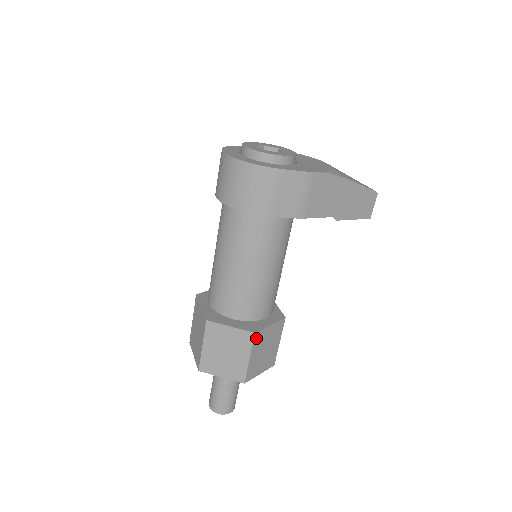
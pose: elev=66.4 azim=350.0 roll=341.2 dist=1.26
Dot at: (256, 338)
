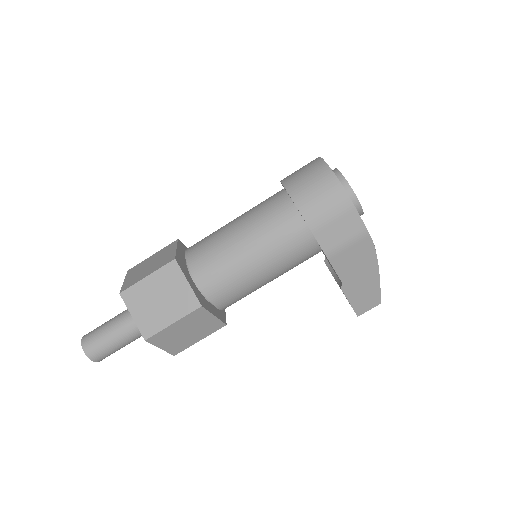
Dot at: (197, 312)
